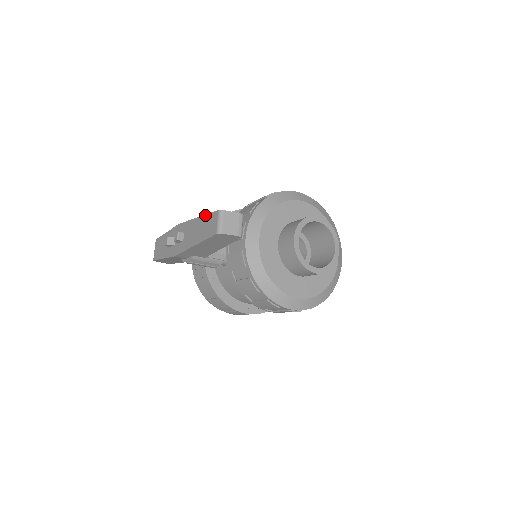
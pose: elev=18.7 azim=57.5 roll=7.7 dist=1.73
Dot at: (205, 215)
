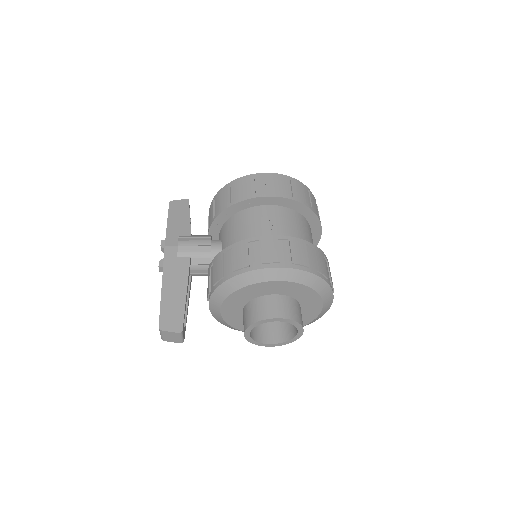
Dot at: (160, 302)
